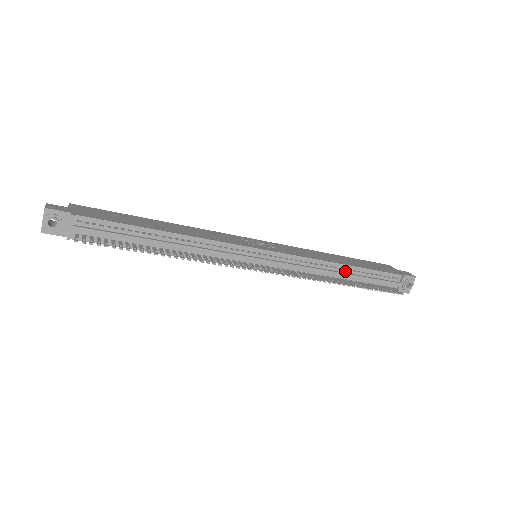
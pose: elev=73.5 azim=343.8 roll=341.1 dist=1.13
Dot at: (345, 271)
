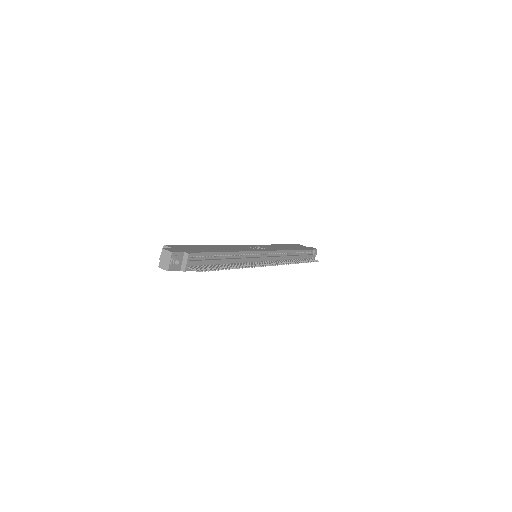
Dot at: (294, 254)
